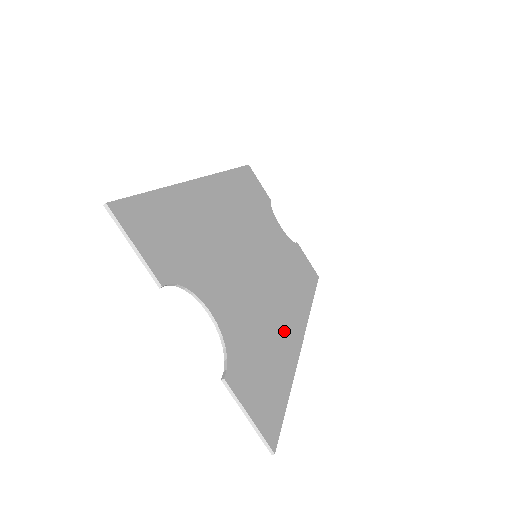
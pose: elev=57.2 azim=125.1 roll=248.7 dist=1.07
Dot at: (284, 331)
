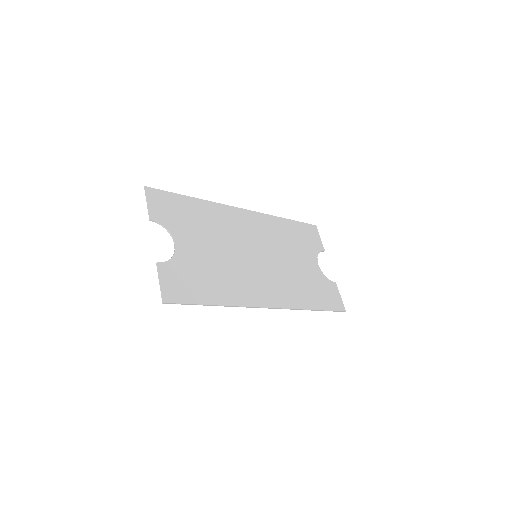
Dot at: (241, 290)
